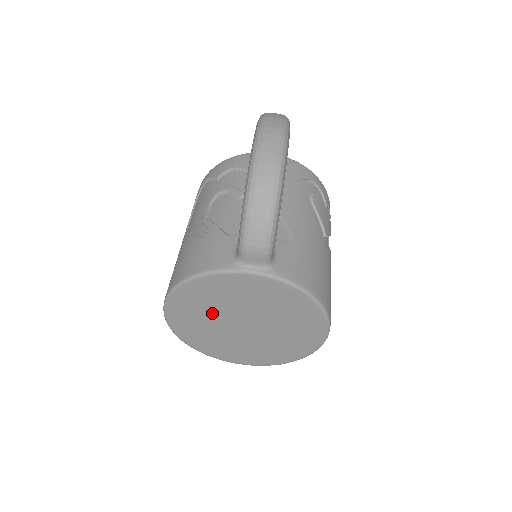
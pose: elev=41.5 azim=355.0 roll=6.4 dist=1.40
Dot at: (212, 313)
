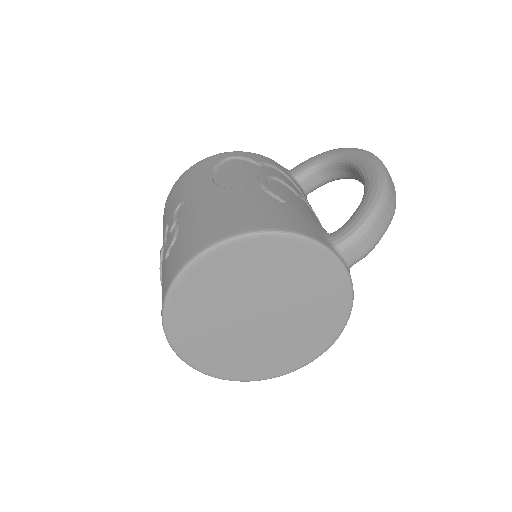
Dot at: (253, 283)
